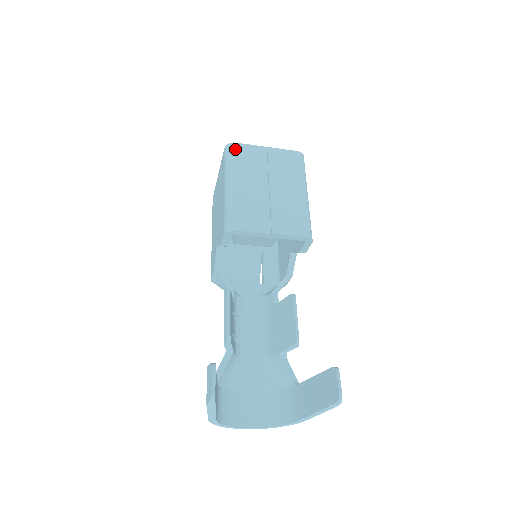
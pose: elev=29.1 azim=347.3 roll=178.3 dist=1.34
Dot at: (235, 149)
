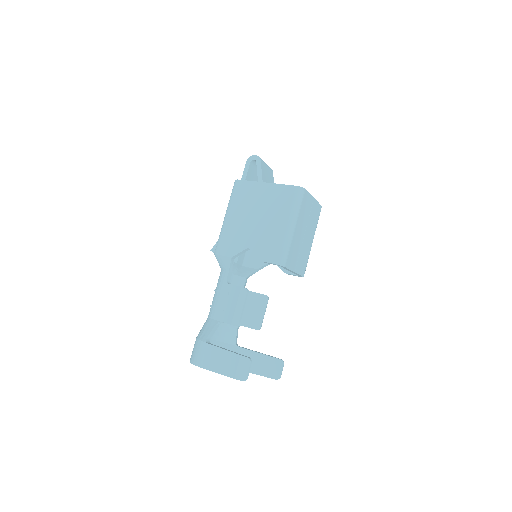
Dot at: (304, 195)
